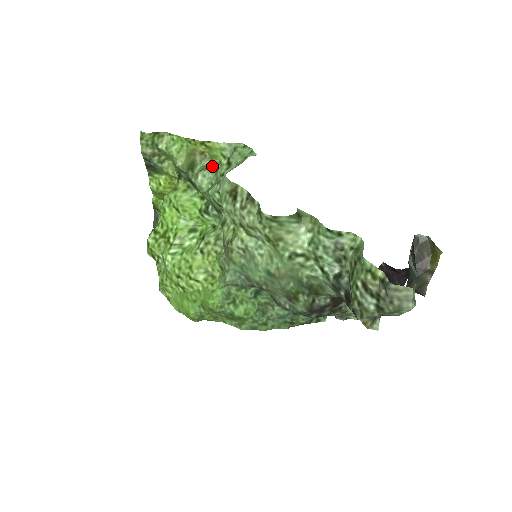
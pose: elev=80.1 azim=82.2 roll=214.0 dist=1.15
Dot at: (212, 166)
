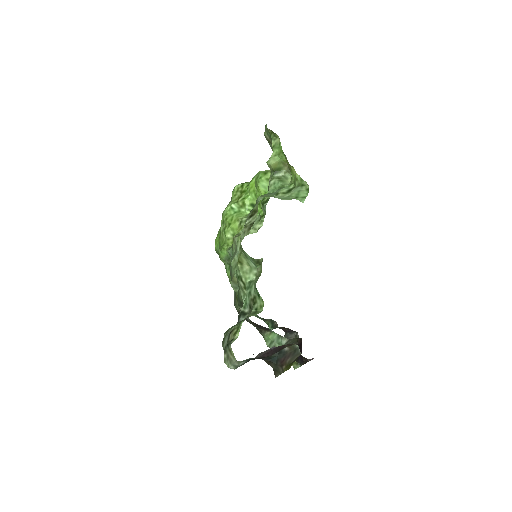
Dot at: (287, 181)
